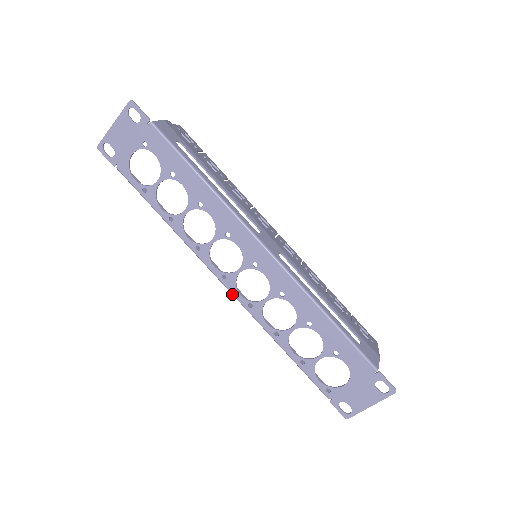
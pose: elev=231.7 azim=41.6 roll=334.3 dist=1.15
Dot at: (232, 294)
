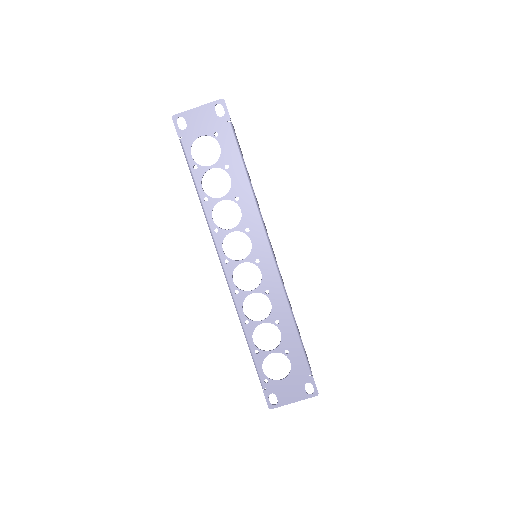
Dot at: (226, 277)
